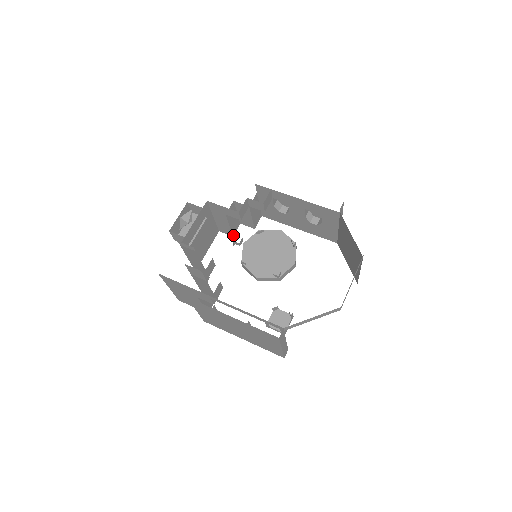
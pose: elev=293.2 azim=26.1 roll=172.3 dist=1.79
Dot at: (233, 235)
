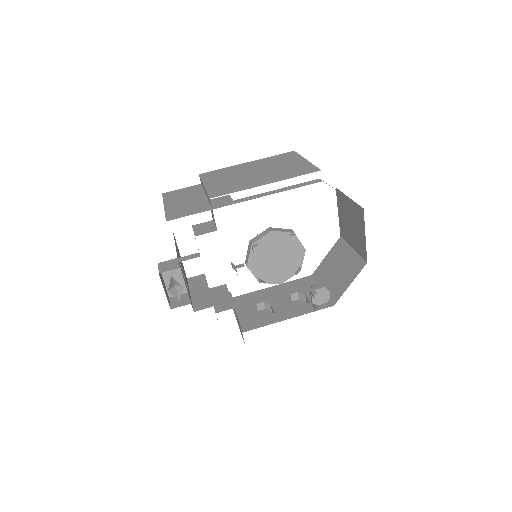
Dot at: occluded
